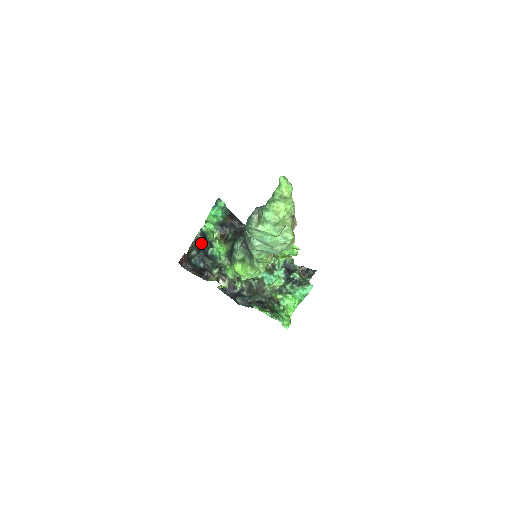
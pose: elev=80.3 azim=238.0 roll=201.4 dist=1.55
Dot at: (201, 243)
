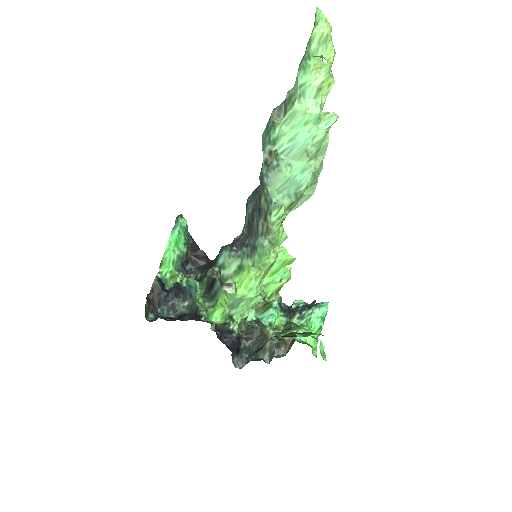
Dot at: (161, 293)
